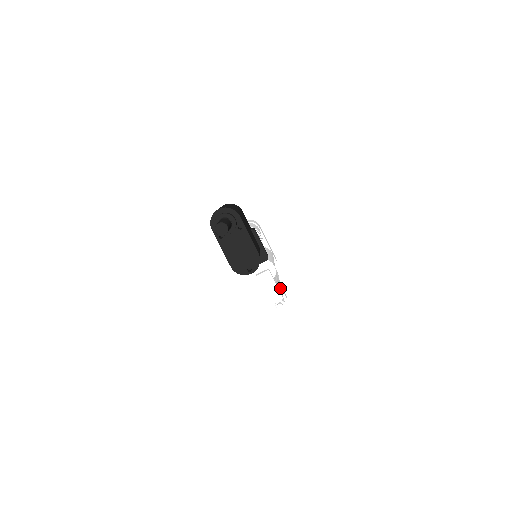
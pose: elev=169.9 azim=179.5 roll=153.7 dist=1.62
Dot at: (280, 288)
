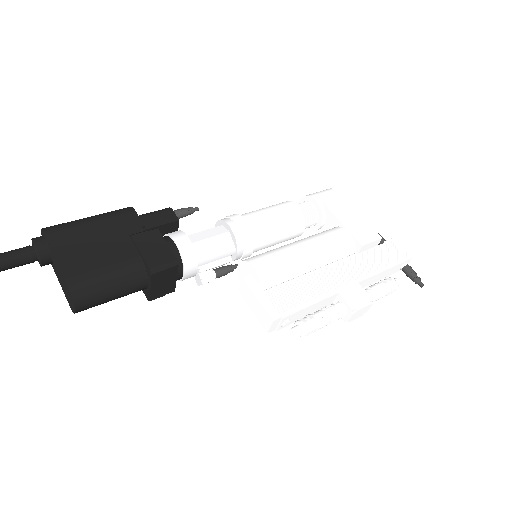
Dot at: (311, 297)
